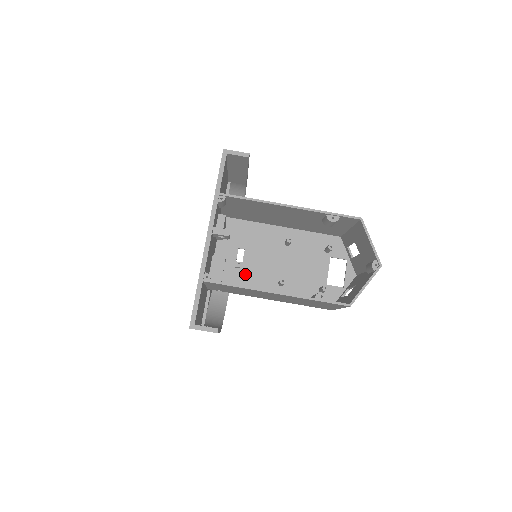
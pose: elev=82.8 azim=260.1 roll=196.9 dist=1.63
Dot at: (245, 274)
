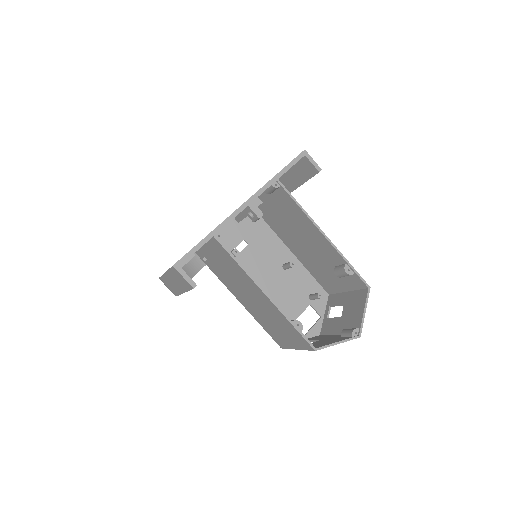
Dot at: occluded
